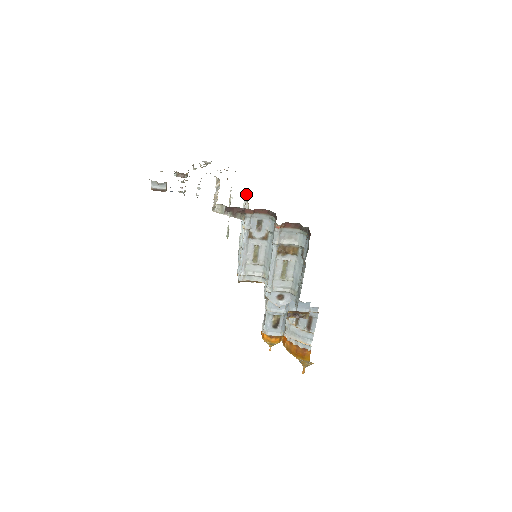
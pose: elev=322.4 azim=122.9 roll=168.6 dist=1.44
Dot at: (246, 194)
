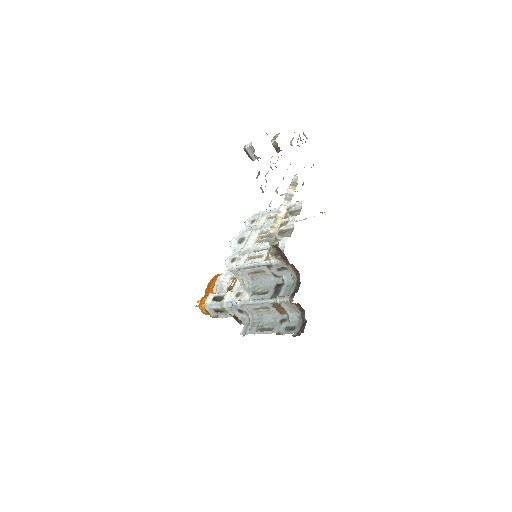
Dot at: (300, 206)
